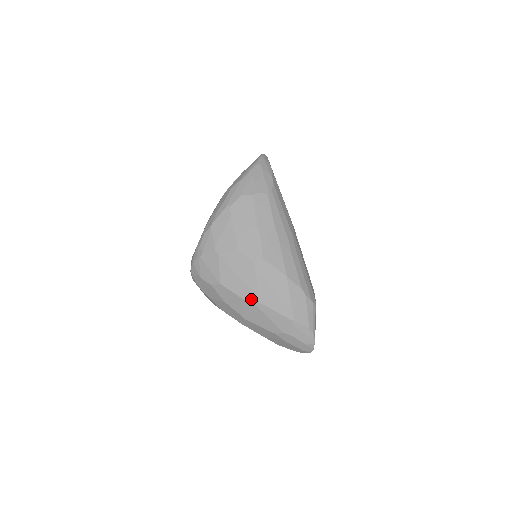
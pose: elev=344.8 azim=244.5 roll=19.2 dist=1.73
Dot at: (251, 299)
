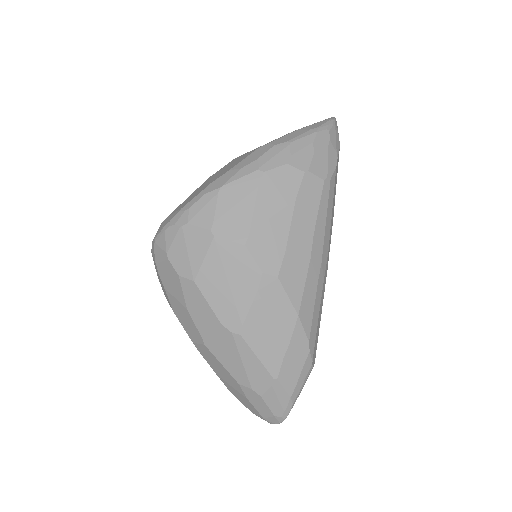
Dot at: (231, 325)
